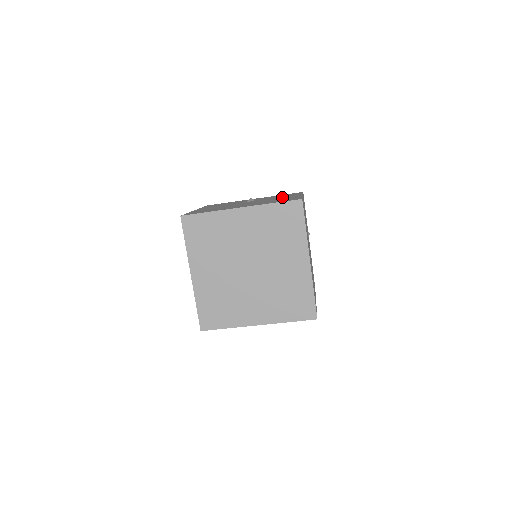
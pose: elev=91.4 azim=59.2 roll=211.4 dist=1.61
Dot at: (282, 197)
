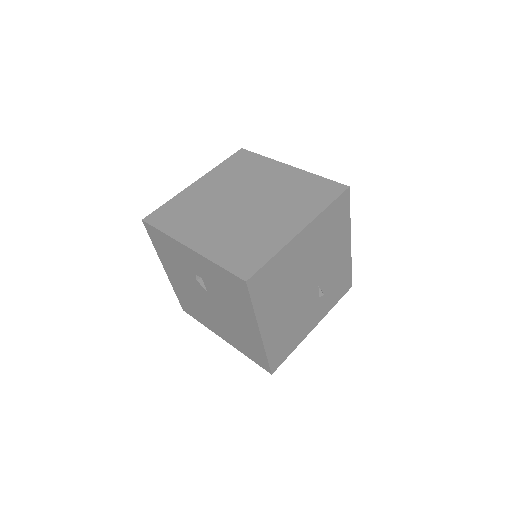
Dot at: occluded
